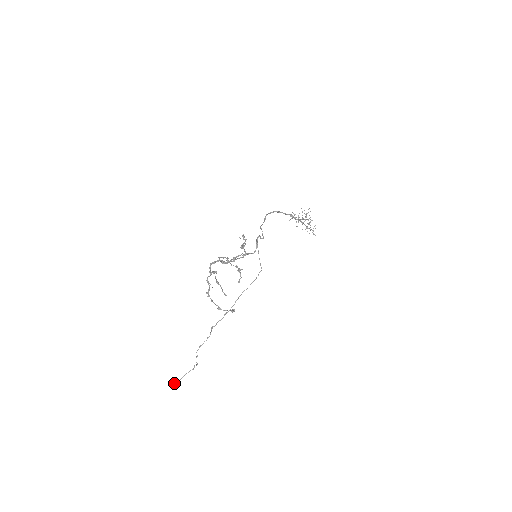
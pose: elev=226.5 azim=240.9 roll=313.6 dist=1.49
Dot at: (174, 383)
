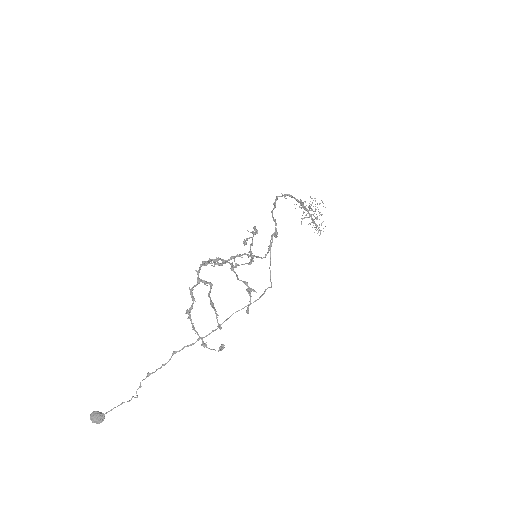
Dot at: (95, 418)
